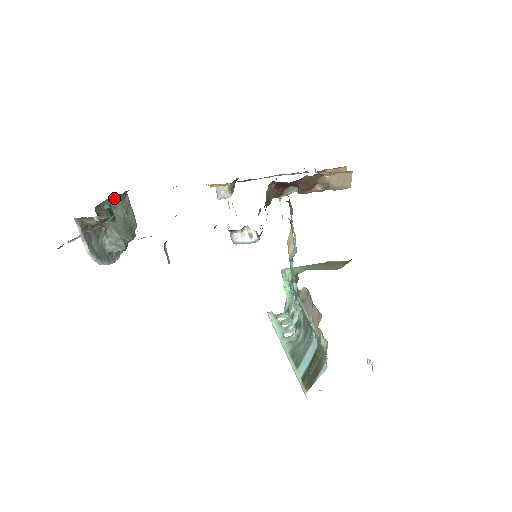
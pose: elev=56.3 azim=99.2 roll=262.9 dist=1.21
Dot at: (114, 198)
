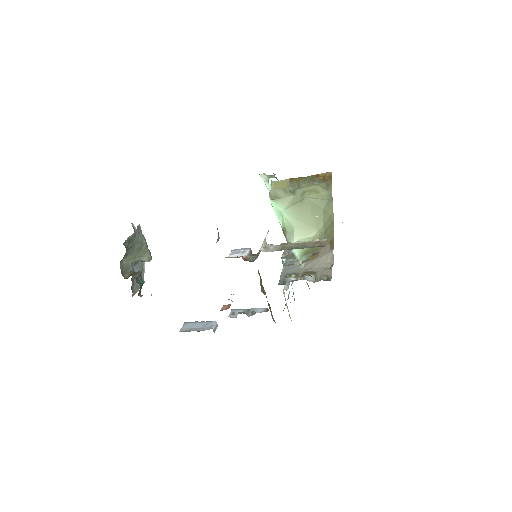
Dot at: occluded
